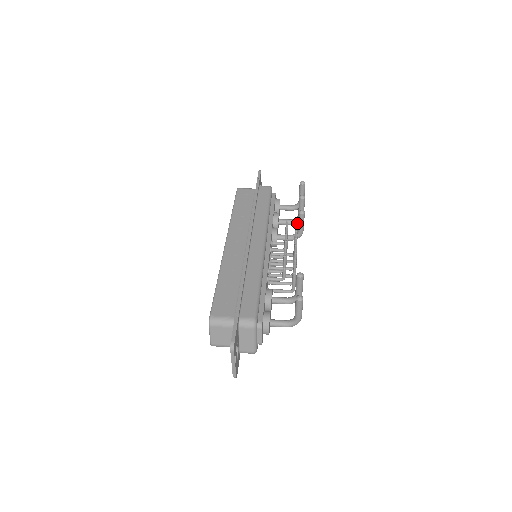
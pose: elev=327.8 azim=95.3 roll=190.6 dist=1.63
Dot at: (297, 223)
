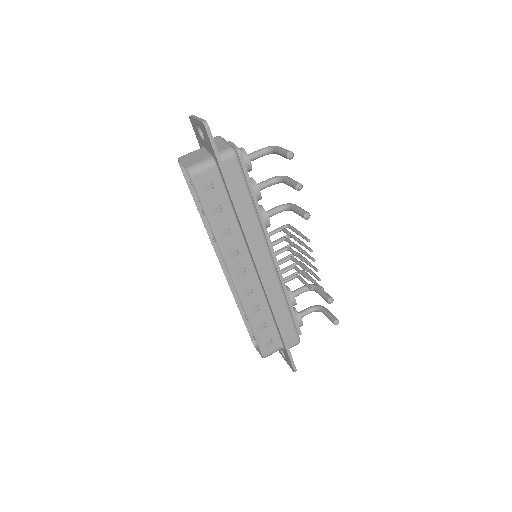
Dot at: (278, 182)
